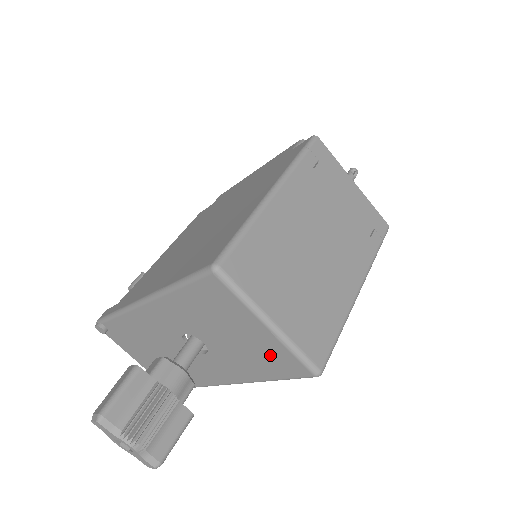
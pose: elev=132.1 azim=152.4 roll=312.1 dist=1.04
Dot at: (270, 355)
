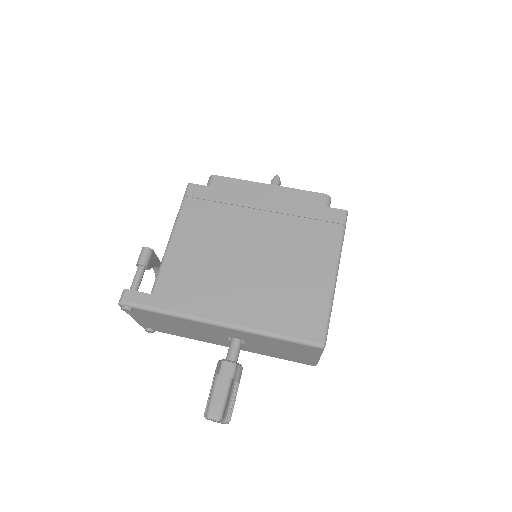
Dot at: (297, 358)
